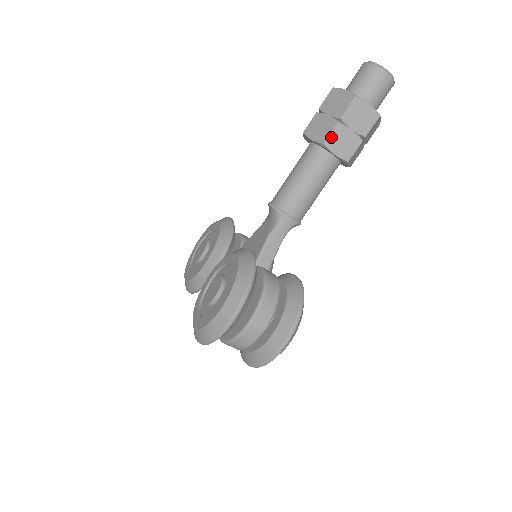
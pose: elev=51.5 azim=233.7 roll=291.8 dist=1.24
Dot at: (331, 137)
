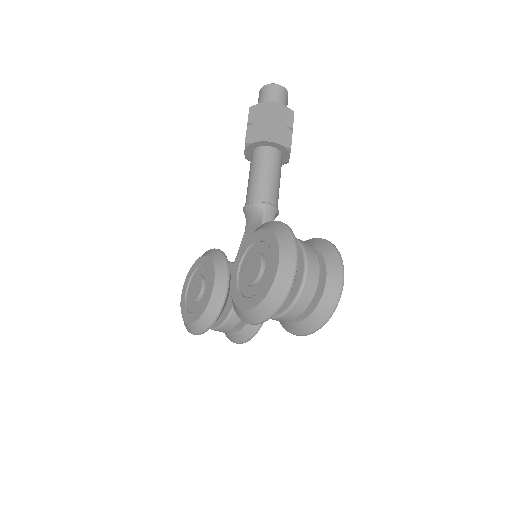
Dot at: (271, 132)
